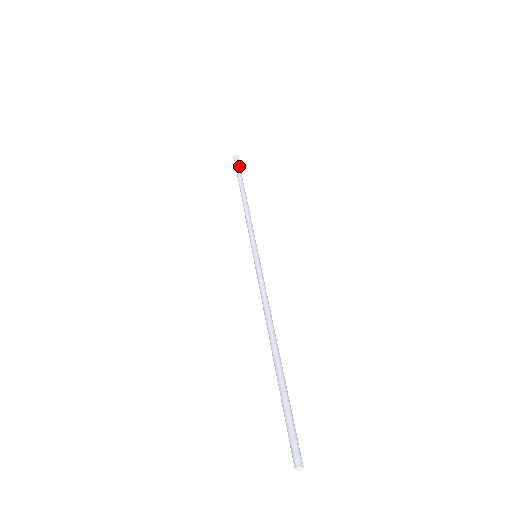
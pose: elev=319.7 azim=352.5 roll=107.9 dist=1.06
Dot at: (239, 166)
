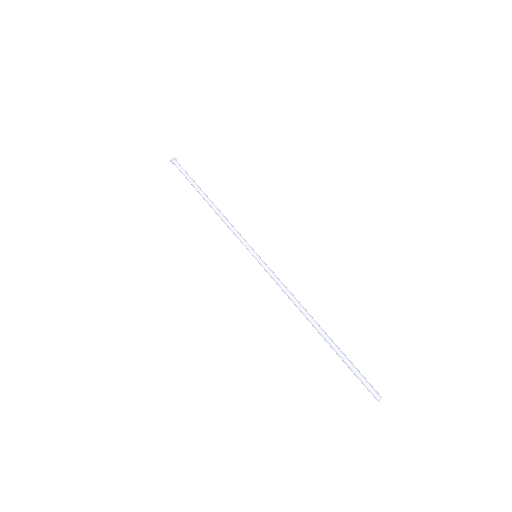
Dot at: occluded
